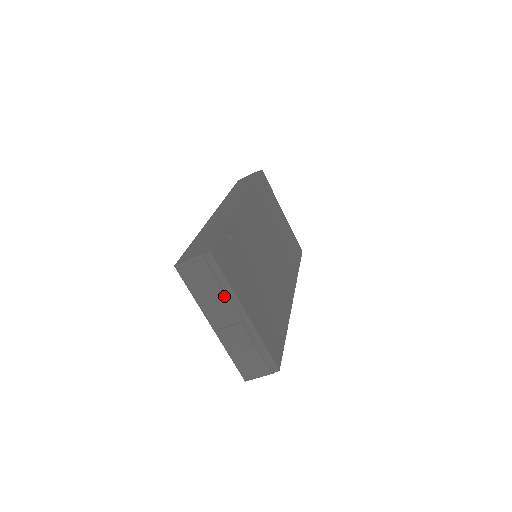
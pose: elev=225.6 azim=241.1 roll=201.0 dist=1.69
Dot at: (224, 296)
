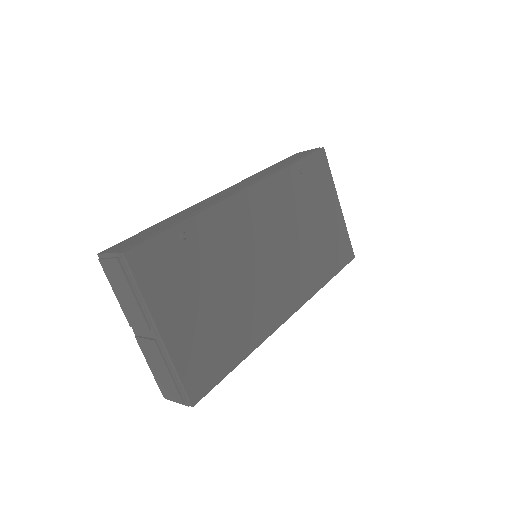
Dot at: (137, 306)
